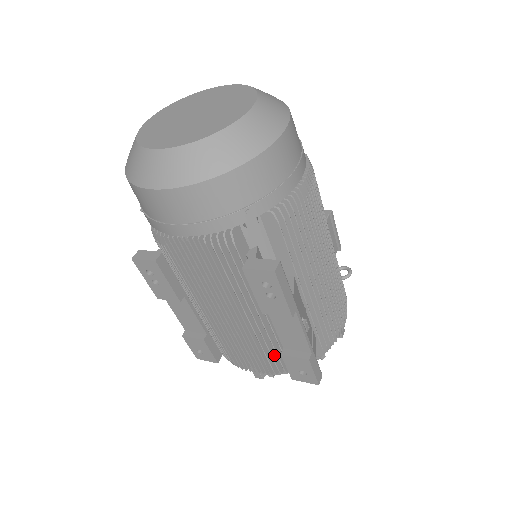
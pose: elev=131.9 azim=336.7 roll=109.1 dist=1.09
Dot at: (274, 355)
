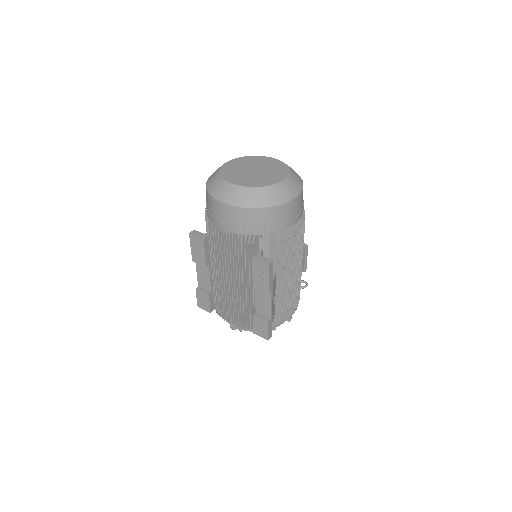
Dot at: (248, 315)
